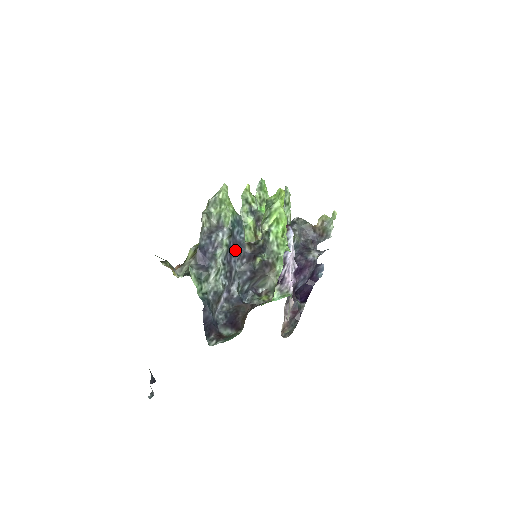
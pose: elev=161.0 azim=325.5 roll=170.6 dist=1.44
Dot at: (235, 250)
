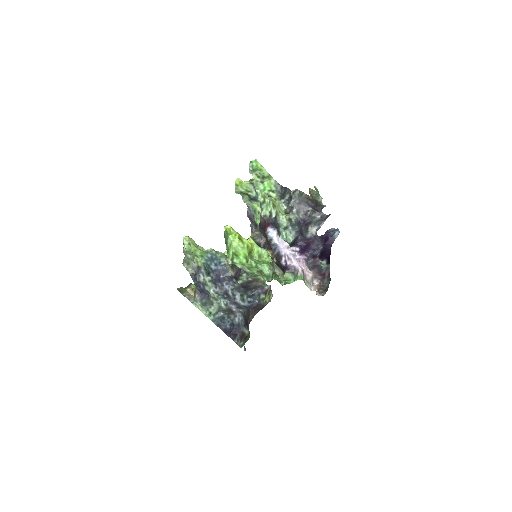
Dot at: (221, 278)
